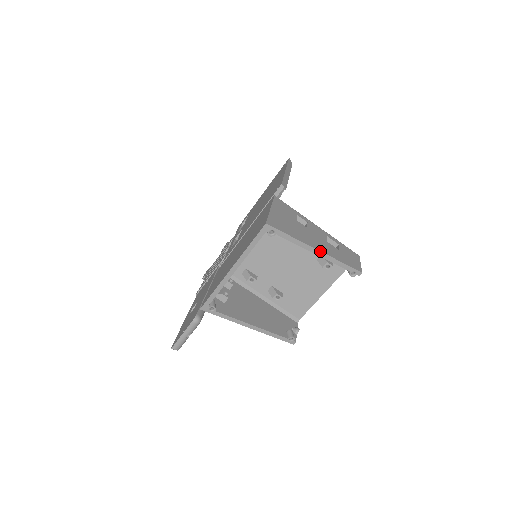
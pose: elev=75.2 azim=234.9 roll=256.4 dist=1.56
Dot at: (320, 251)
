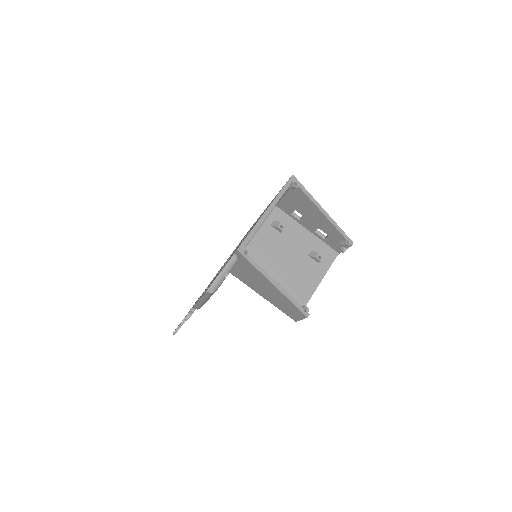
Dot at: (326, 212)
